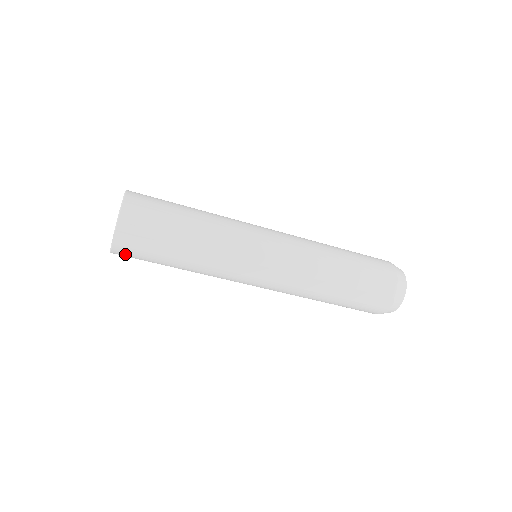
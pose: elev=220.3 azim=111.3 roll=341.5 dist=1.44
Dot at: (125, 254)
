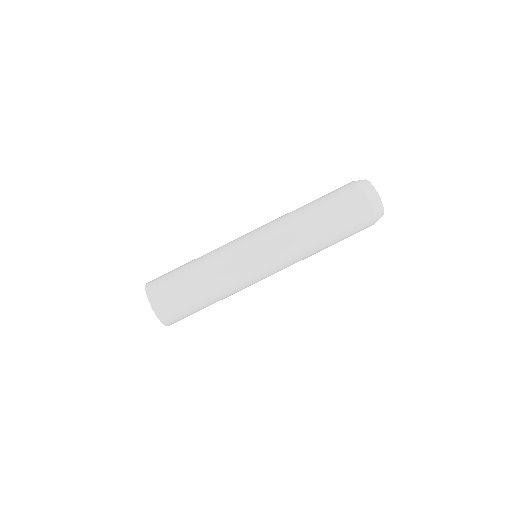
Dot at: (172, 319)
